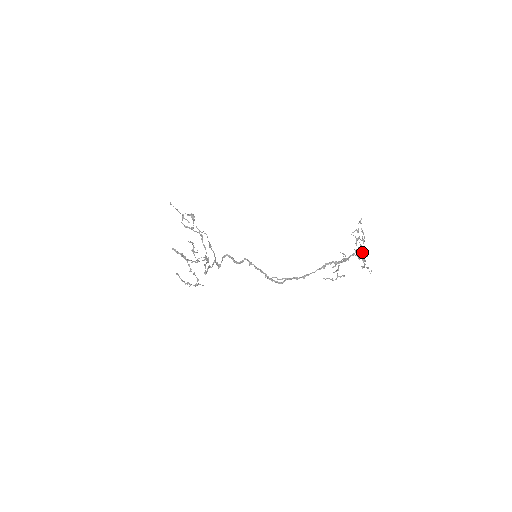
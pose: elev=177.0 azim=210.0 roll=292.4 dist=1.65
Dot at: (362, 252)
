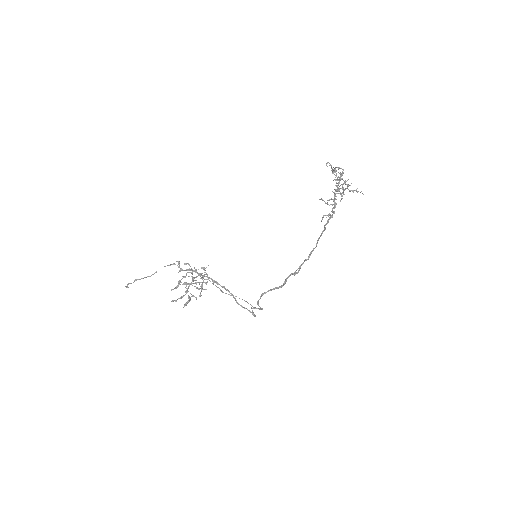
Dot at: occluded
